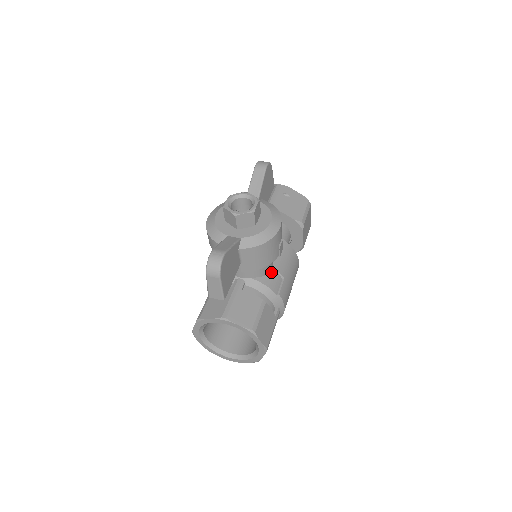
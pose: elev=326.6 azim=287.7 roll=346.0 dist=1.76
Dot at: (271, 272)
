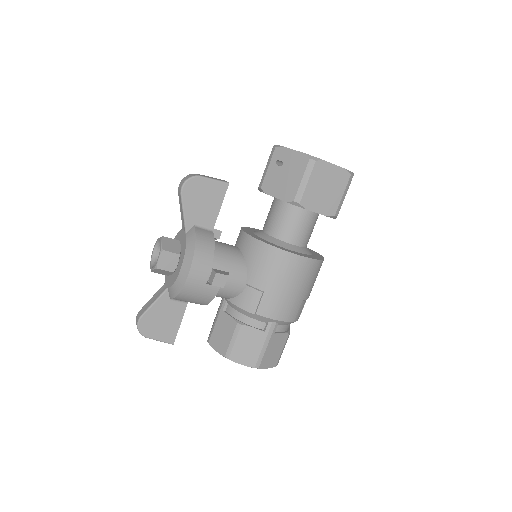
Dot at: (245, 289)
